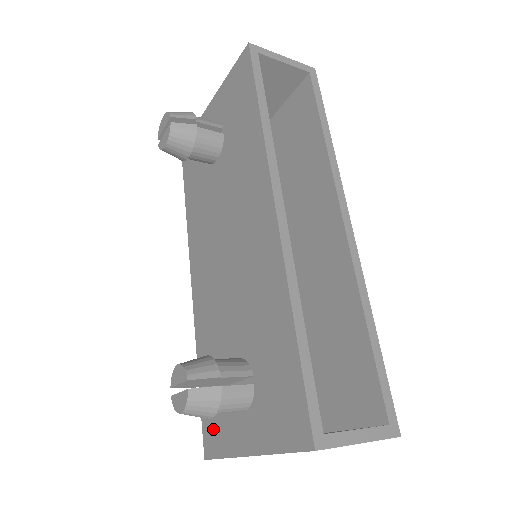
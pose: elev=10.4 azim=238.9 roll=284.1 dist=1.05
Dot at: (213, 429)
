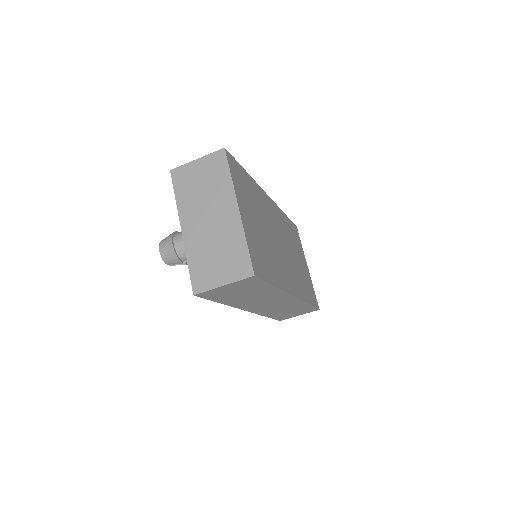
Dot at: occluded
